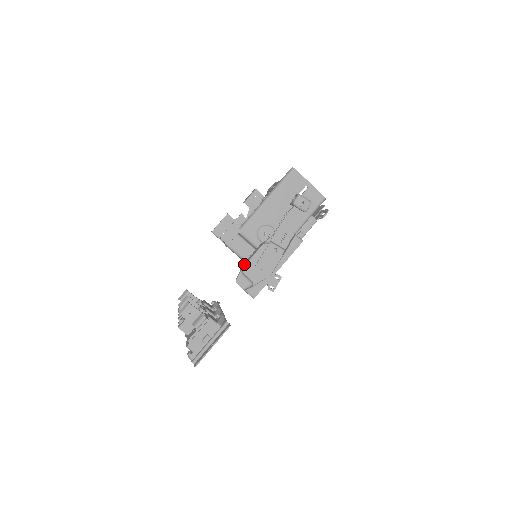
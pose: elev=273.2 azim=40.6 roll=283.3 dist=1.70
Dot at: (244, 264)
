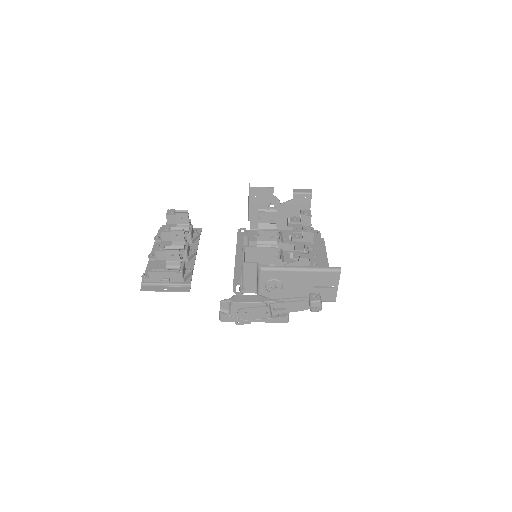
Dot at: (238, 299)
